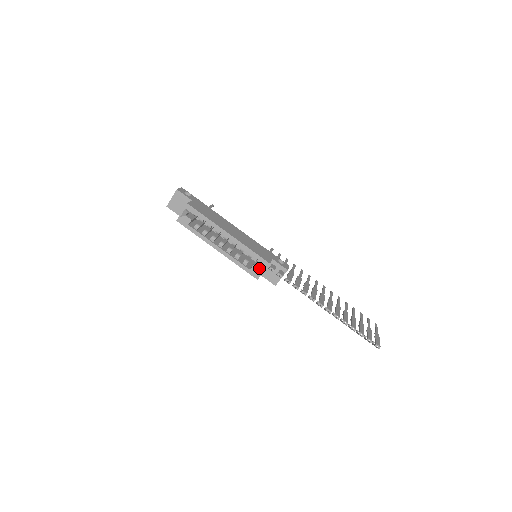
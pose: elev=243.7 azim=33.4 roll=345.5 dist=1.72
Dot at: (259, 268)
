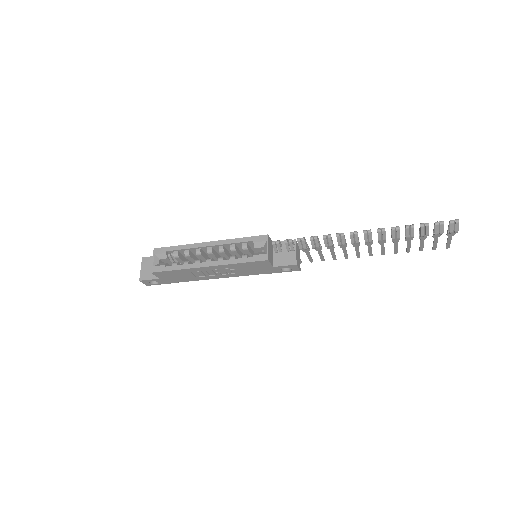
Dot at: occluded
